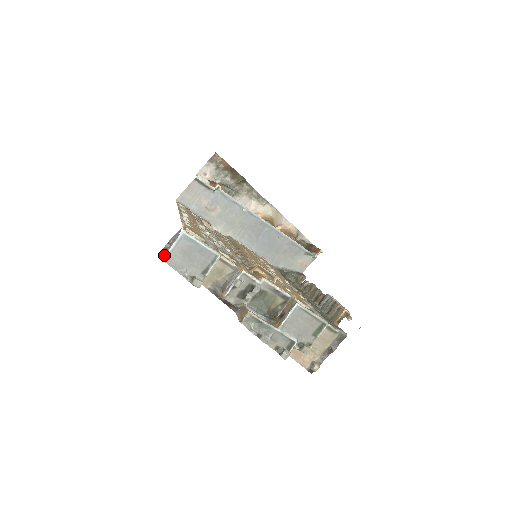
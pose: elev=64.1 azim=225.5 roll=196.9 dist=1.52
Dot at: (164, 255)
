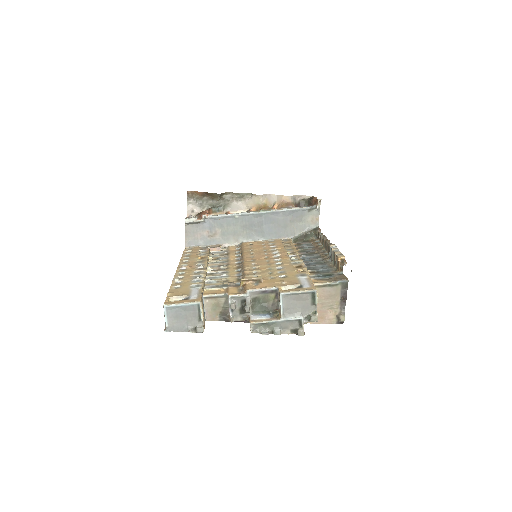
Dot at: (166, 328)
